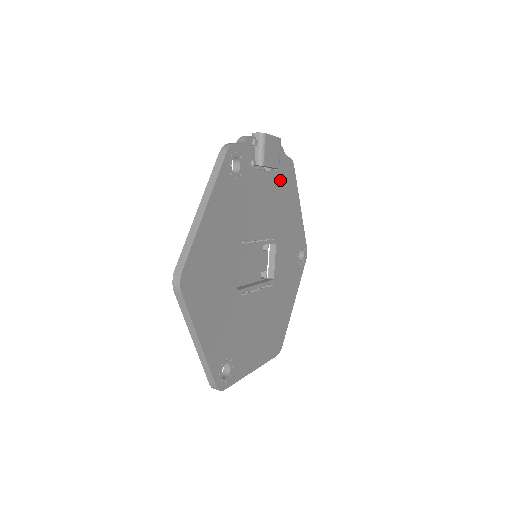
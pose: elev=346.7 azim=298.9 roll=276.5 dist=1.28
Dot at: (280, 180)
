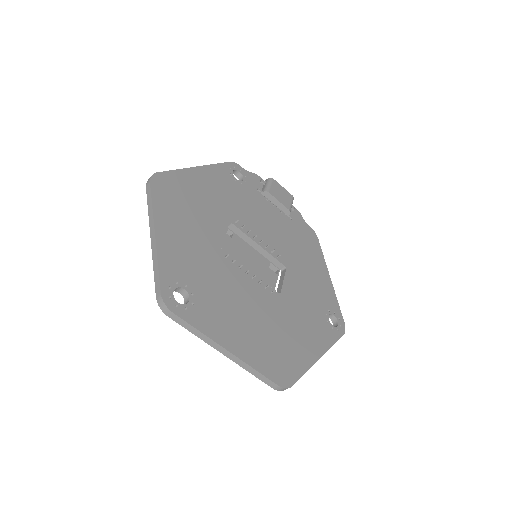
Dot at: (296, 230)
